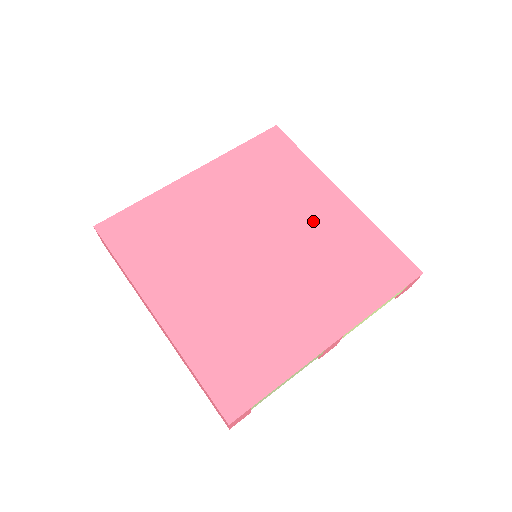
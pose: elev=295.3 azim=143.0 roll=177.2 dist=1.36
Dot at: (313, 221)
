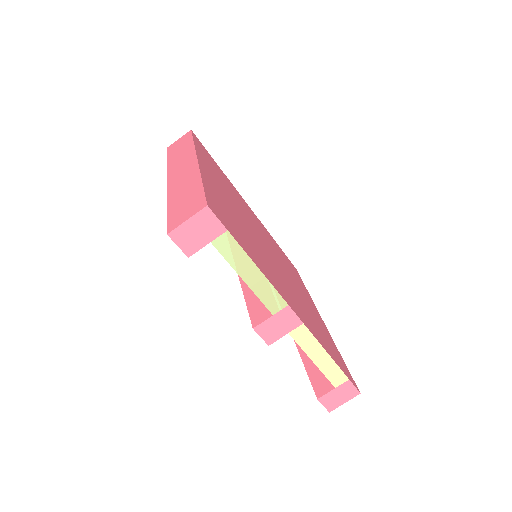
Dot at: (302, 294)
